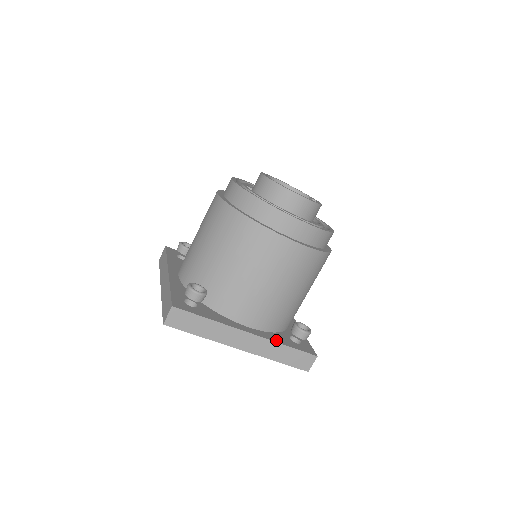
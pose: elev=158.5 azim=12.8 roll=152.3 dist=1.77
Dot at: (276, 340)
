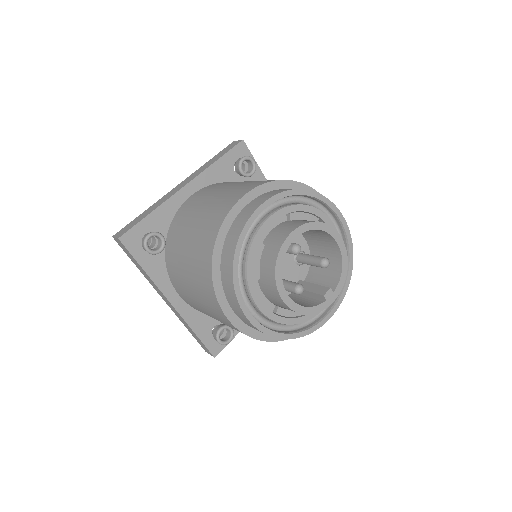
Dot at: (191, 322)
